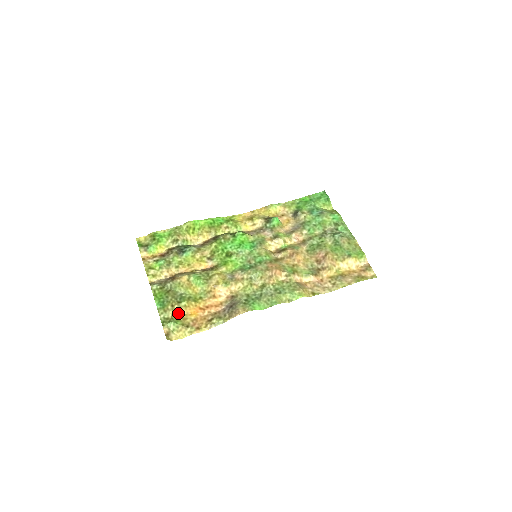
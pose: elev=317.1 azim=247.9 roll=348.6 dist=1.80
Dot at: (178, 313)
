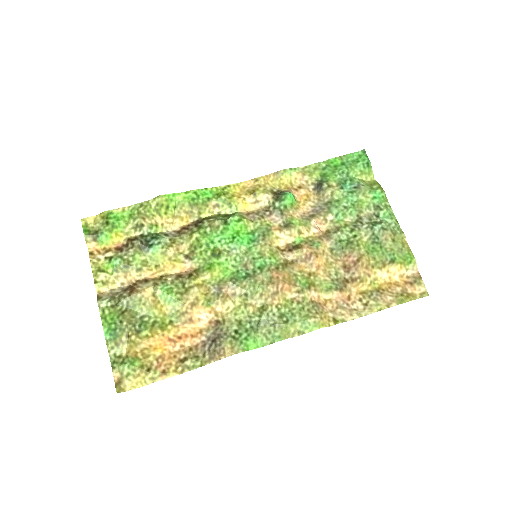
Dot at: (136, 346)
